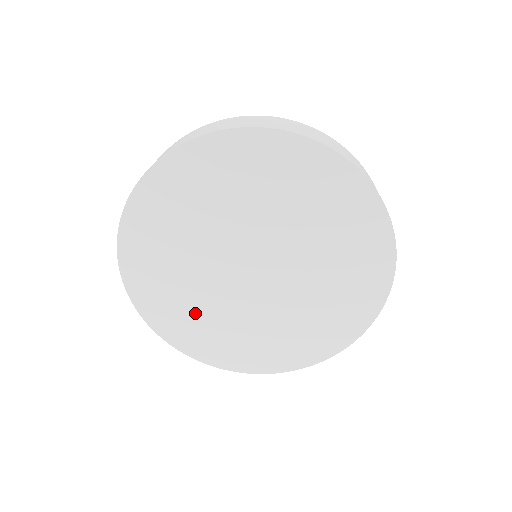
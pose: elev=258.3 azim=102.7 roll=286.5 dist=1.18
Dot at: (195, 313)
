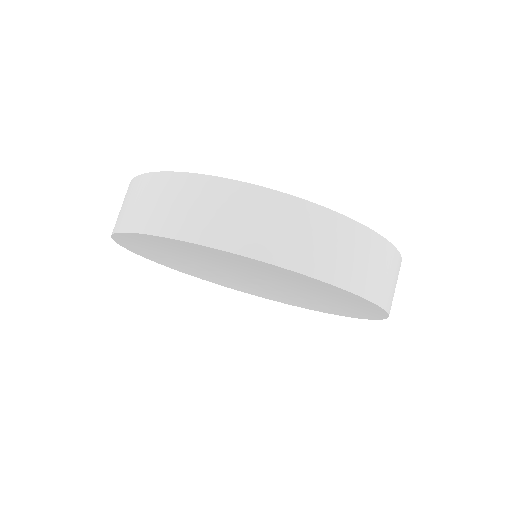
Dot at: (179, 263)
